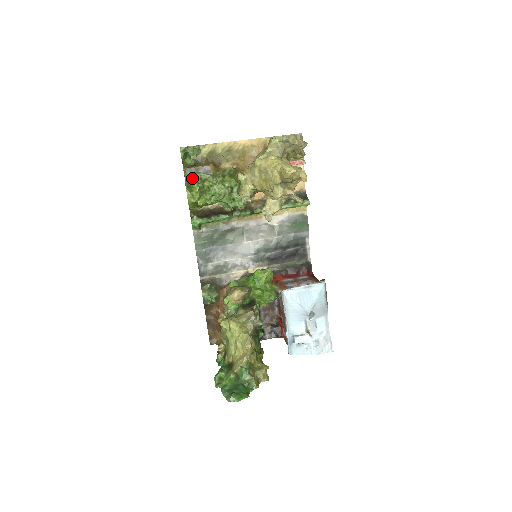
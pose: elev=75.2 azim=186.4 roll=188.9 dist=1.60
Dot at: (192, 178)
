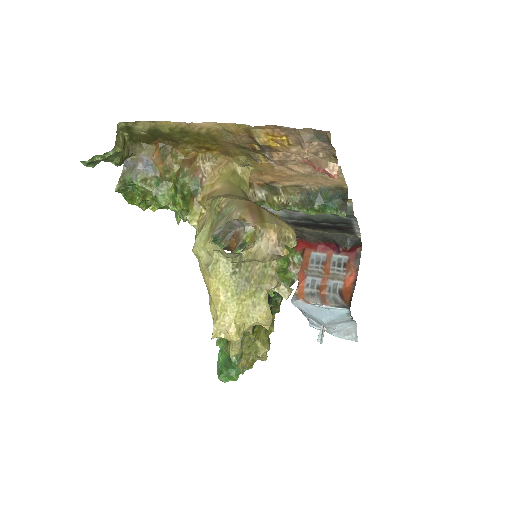
Dot at: (127, 183)
